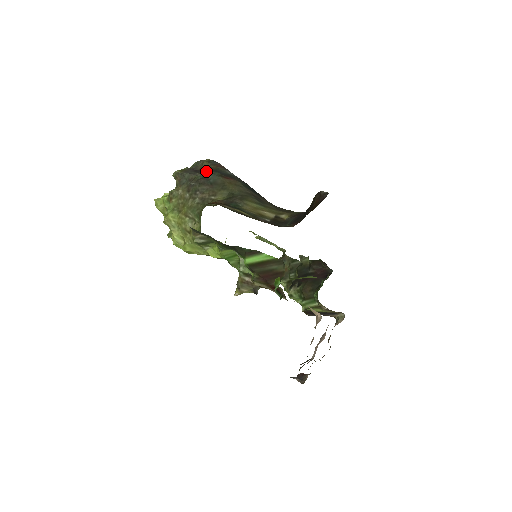
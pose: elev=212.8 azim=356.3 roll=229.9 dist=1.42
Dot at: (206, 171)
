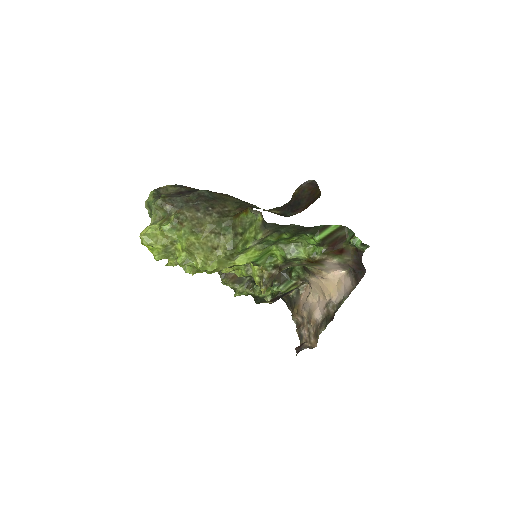
Dot at: (192, 191)
